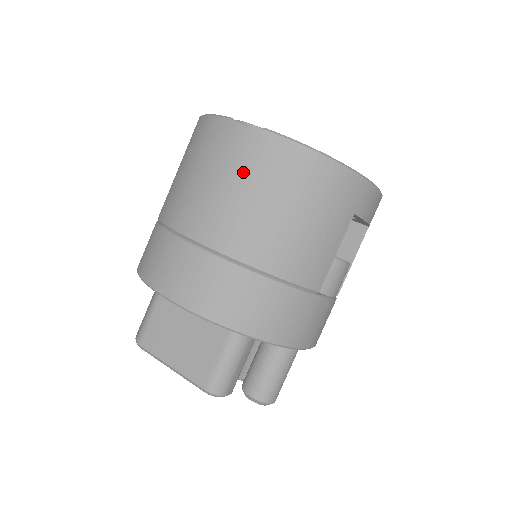
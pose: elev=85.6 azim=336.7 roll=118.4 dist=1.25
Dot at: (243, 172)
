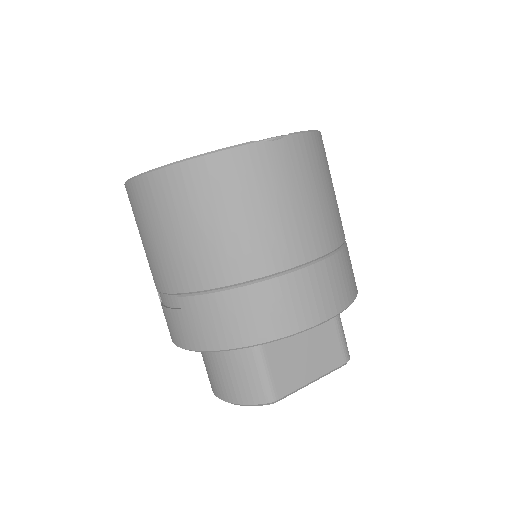
Dot at: (301, 180)
